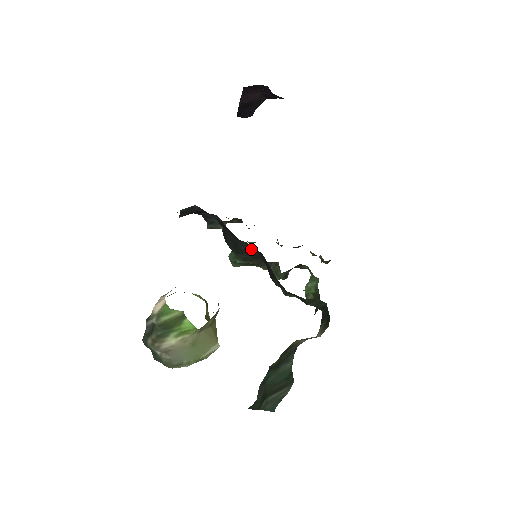
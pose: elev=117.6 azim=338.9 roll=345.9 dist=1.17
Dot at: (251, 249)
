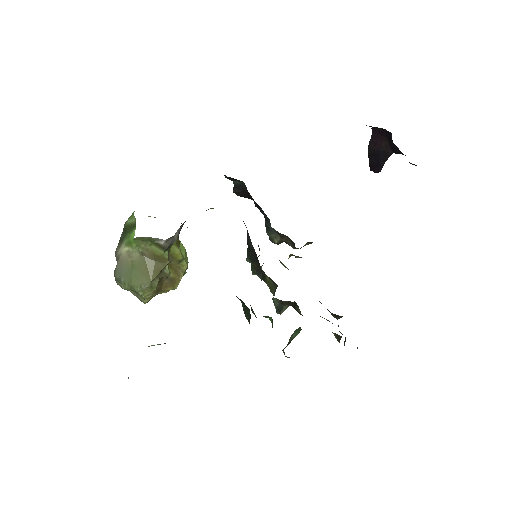
Dot at: occluded
